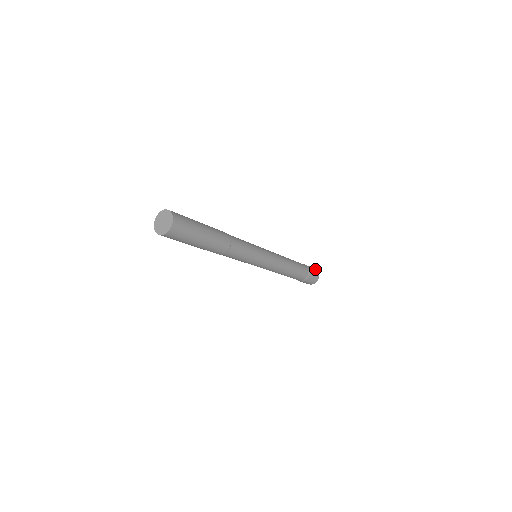
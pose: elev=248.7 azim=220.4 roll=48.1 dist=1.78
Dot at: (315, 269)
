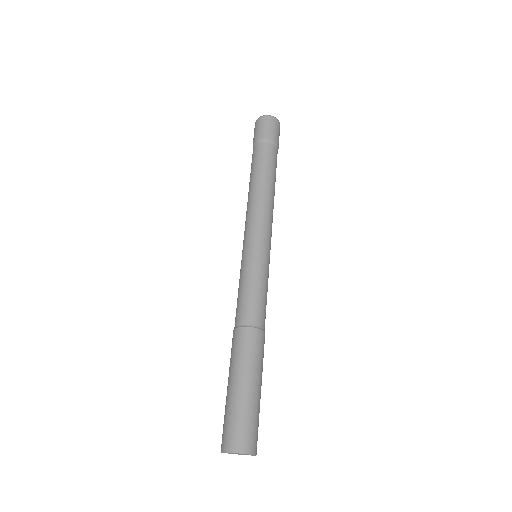
Dot at: (279, 126)
